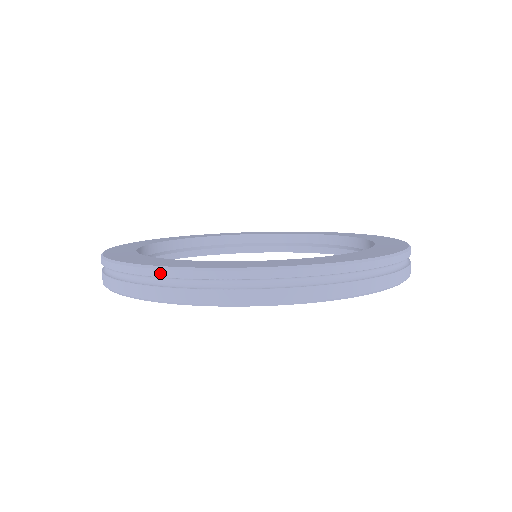
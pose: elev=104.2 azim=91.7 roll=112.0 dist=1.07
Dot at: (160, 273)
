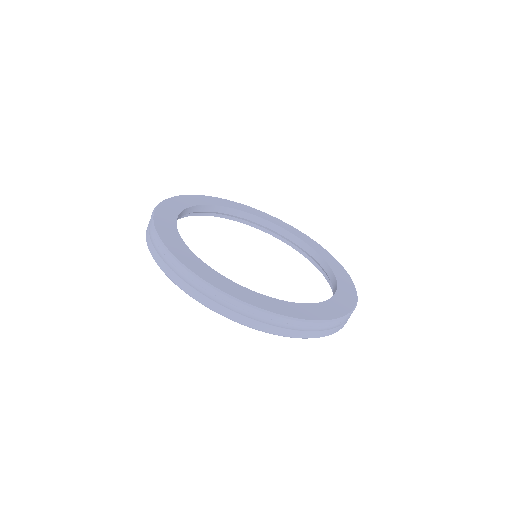
Dot at: (155, 237)
